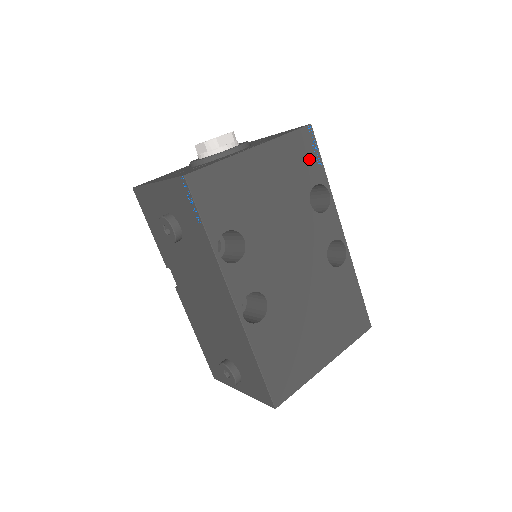
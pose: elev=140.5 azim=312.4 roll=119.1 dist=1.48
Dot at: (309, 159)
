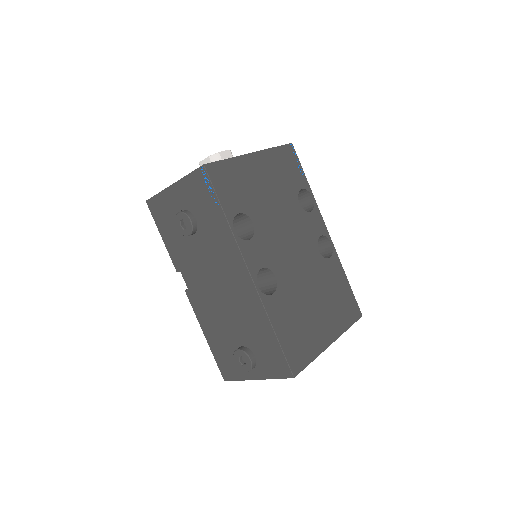
Dot at: (294, 169)
